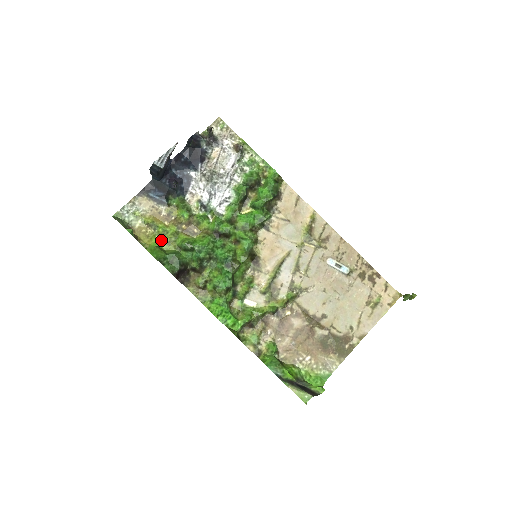
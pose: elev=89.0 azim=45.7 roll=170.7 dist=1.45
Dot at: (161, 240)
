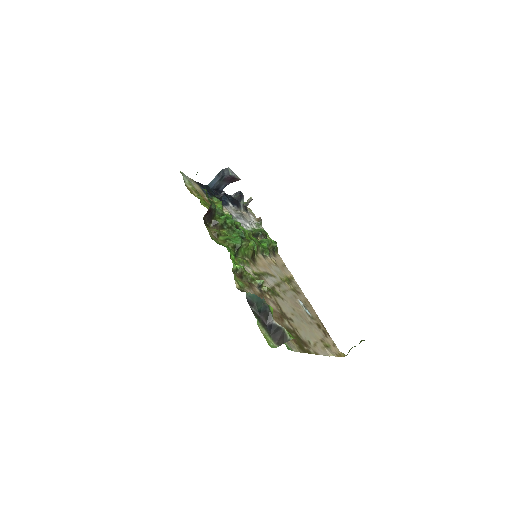
Dot at: (201, 200)
